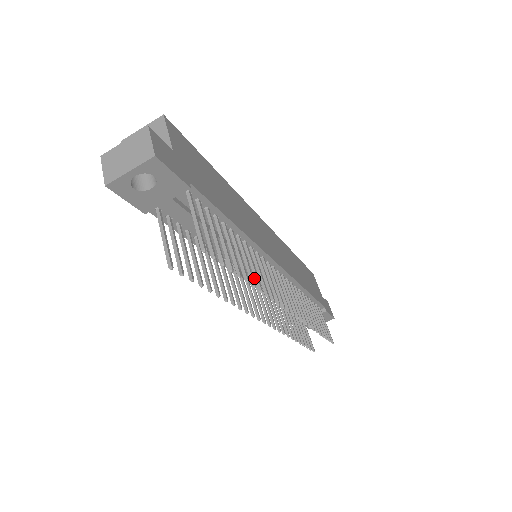
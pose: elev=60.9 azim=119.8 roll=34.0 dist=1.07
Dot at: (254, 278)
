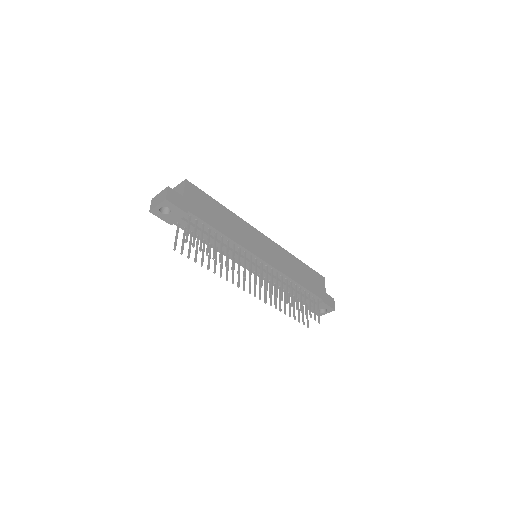
Dot at: (253, 269)
